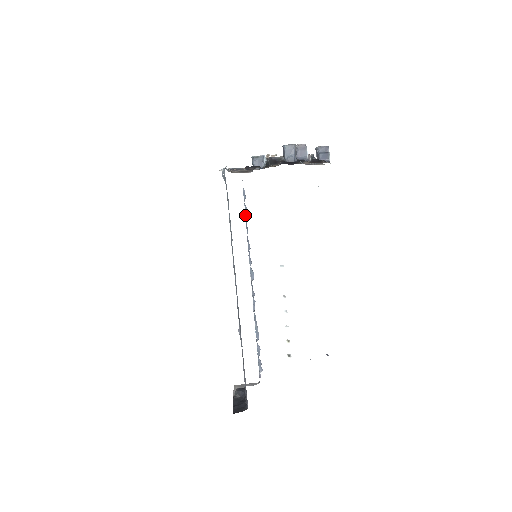
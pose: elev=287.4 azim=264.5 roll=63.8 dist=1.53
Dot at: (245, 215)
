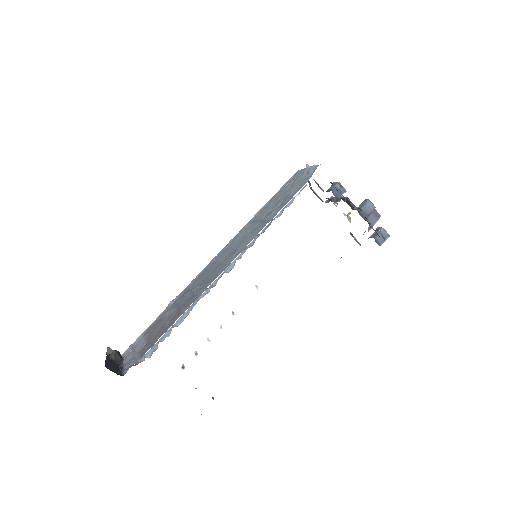
Dot at: (274, 218)
